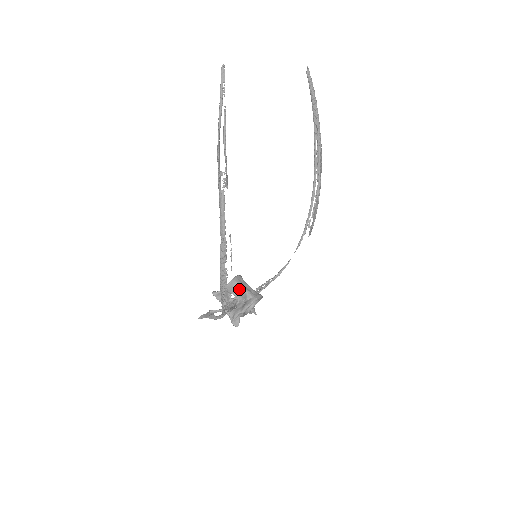
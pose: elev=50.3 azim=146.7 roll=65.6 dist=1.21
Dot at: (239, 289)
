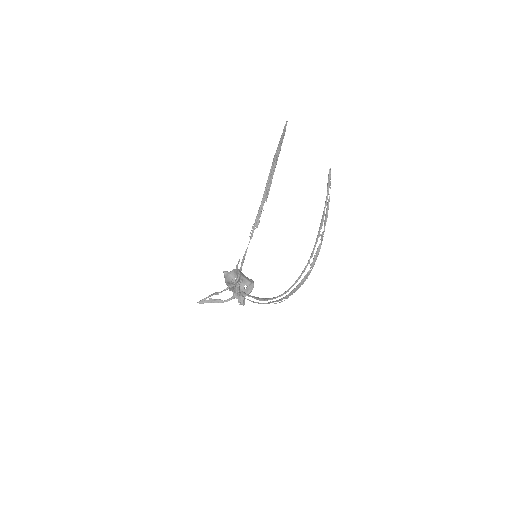
Dot at: (242, 279)
